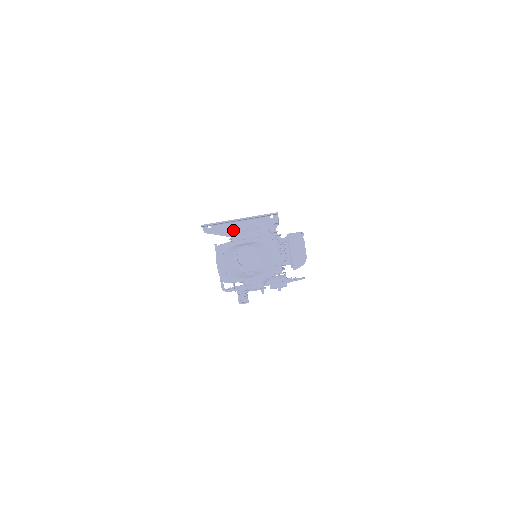
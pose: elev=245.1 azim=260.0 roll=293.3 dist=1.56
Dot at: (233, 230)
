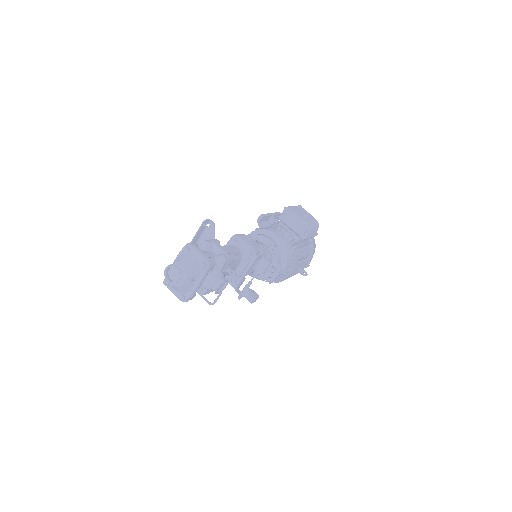
Dot at: occluded
